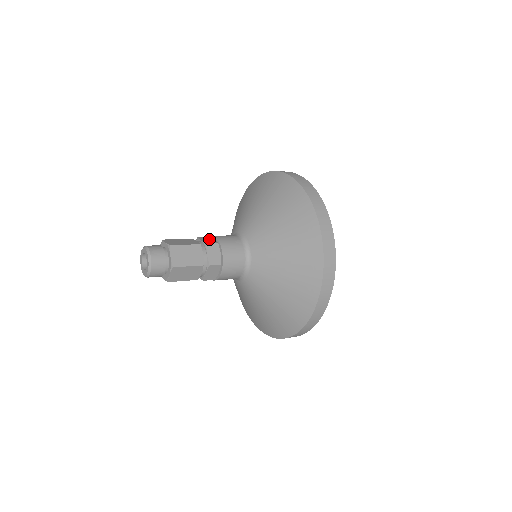
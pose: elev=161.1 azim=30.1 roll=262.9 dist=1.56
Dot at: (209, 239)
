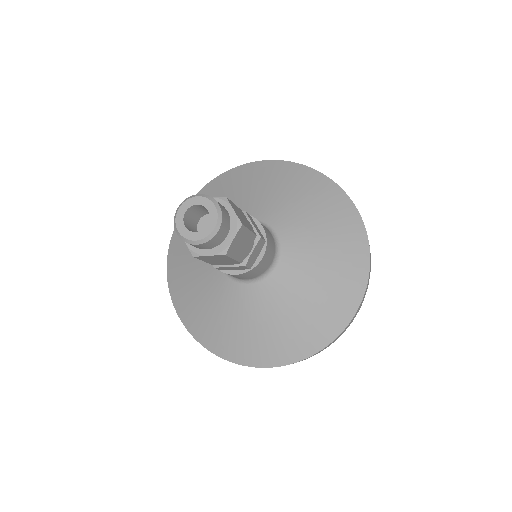
Dot at: occluded
